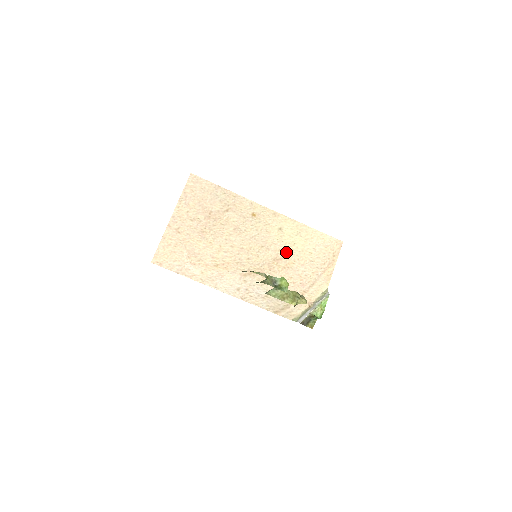
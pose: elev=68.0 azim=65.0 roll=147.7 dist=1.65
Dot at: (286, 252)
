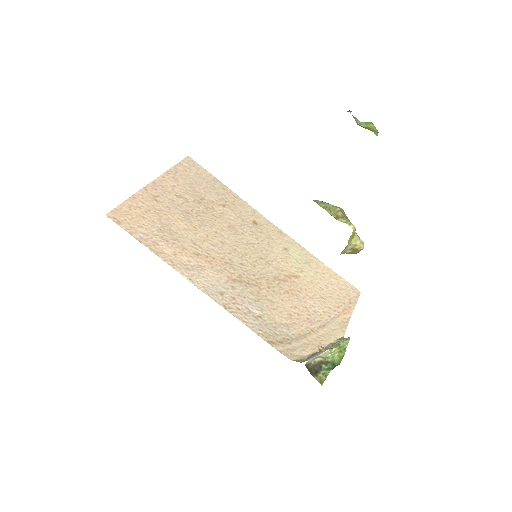
Dot at: (291, 276)
